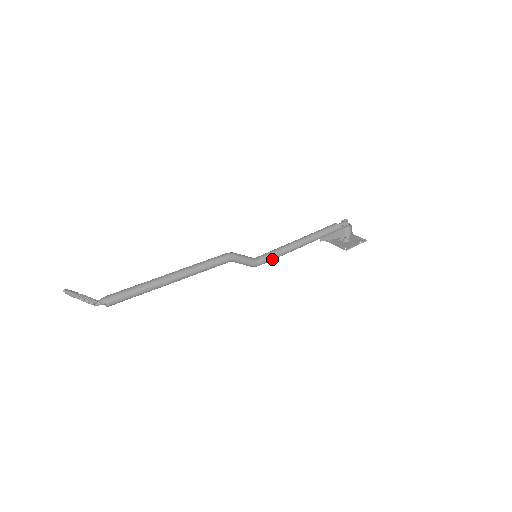
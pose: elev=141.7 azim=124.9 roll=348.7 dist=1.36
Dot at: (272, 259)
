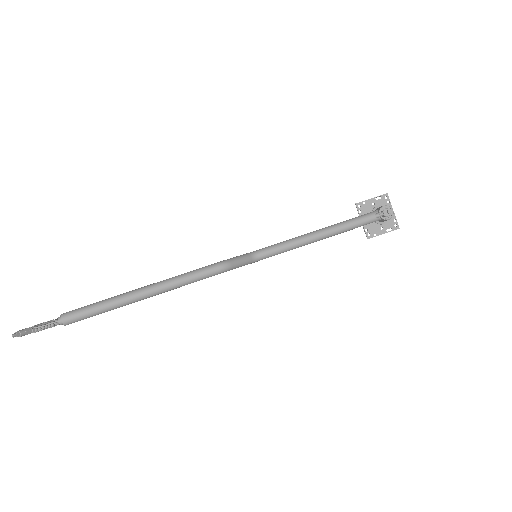
Dot at: (274, 255)
